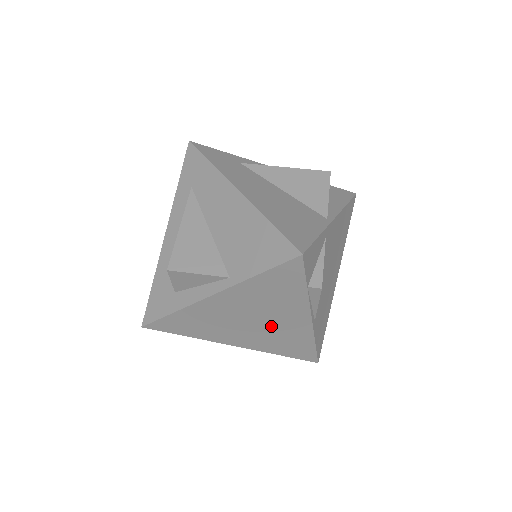
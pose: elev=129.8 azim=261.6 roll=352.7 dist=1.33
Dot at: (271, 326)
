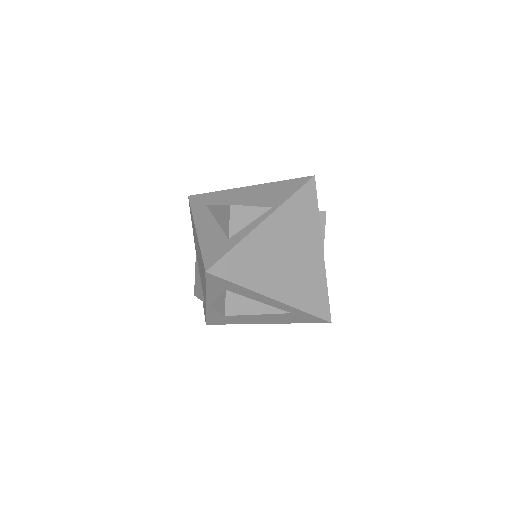
Dot at: (299, 263)
